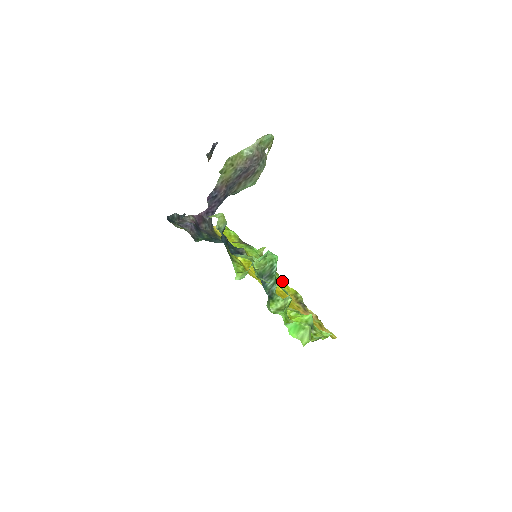
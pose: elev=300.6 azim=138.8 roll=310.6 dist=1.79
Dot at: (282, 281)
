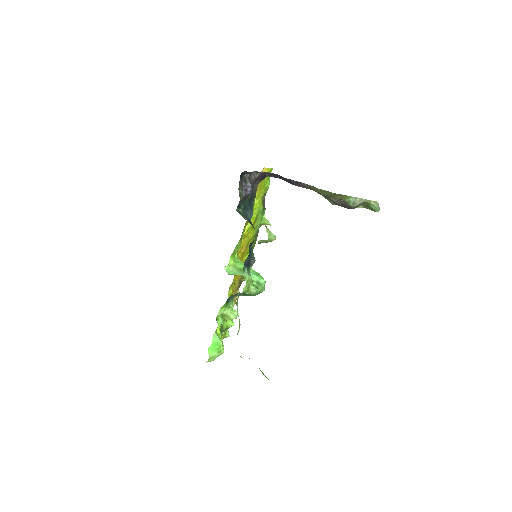
Dot at: occluded
